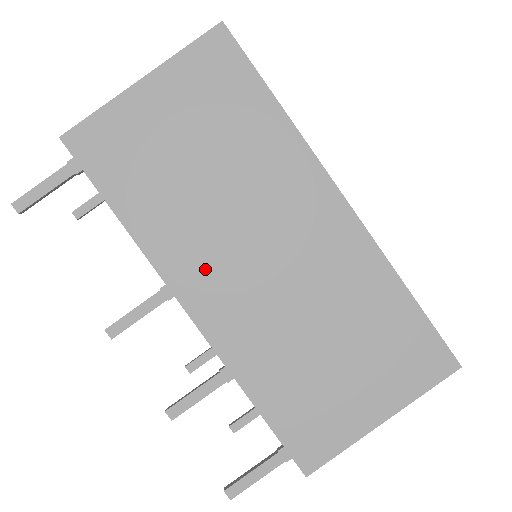
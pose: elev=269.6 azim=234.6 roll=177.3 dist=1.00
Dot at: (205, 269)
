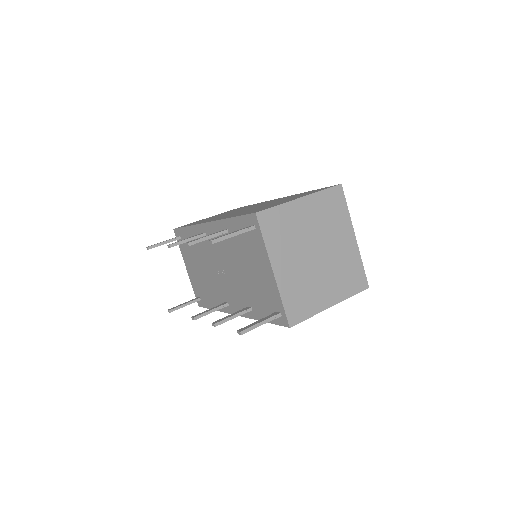
Dot at: occluded
